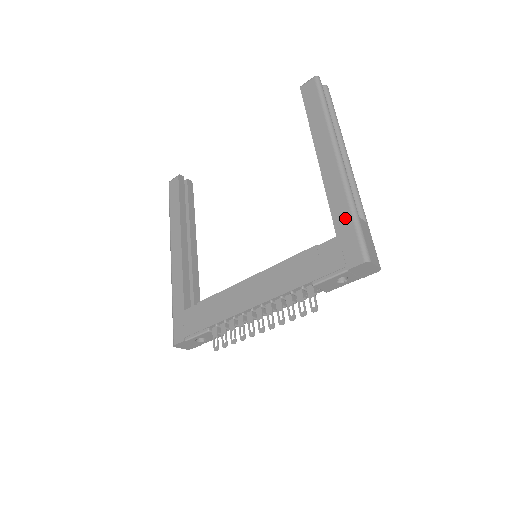
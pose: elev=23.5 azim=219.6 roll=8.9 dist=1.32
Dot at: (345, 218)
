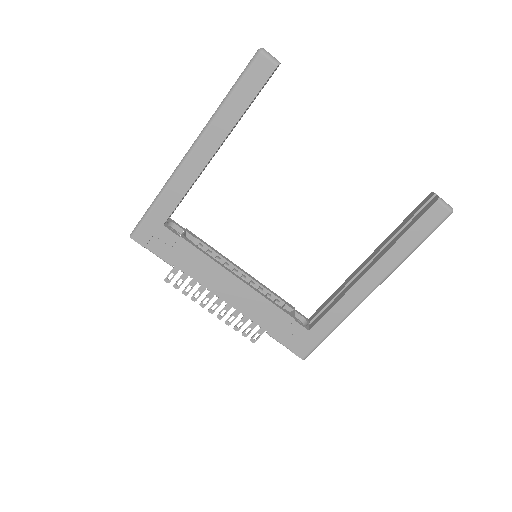
Dot at: (325, 329)
